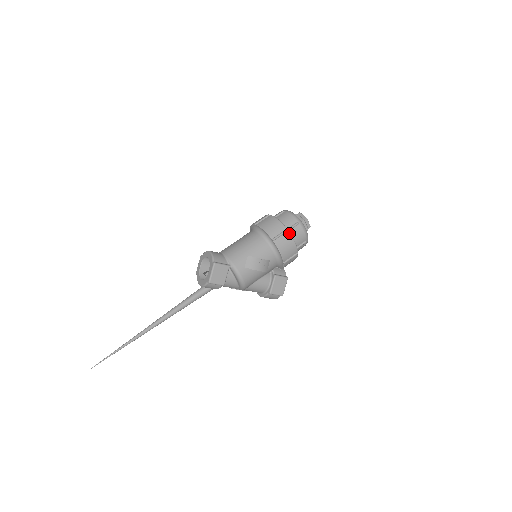
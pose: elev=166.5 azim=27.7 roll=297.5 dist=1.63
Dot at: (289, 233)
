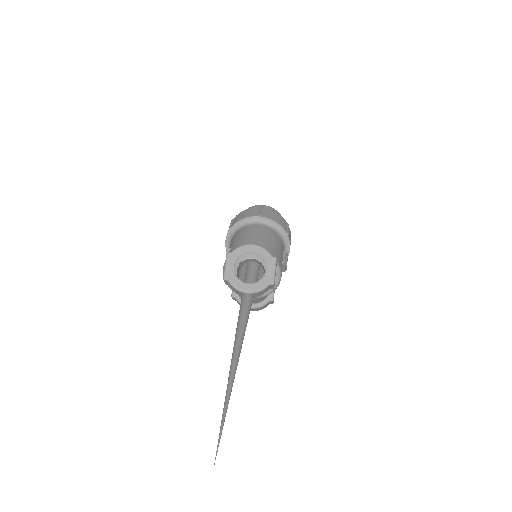
Dot at: (289, 228)
